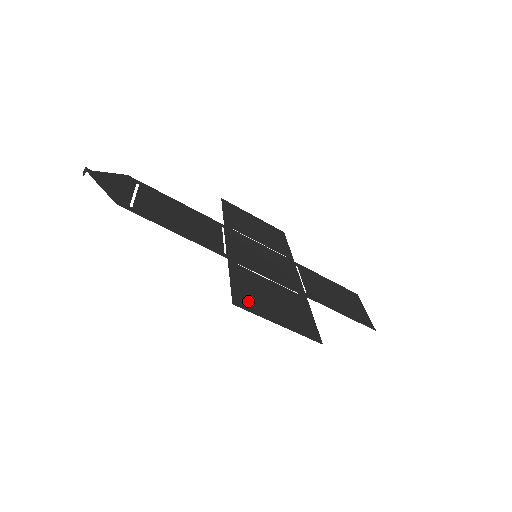
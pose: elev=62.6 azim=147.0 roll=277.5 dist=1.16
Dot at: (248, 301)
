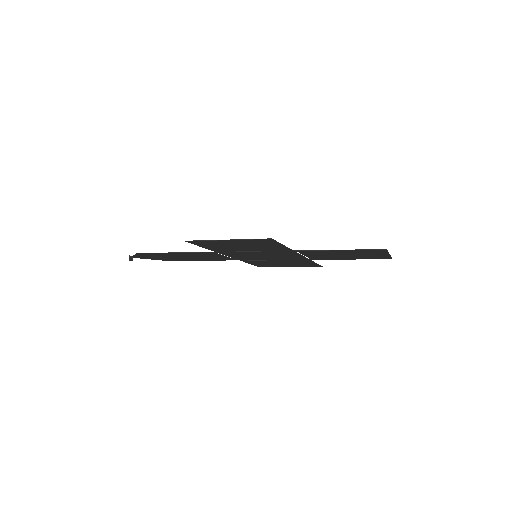
Dot at: (205, 243)
